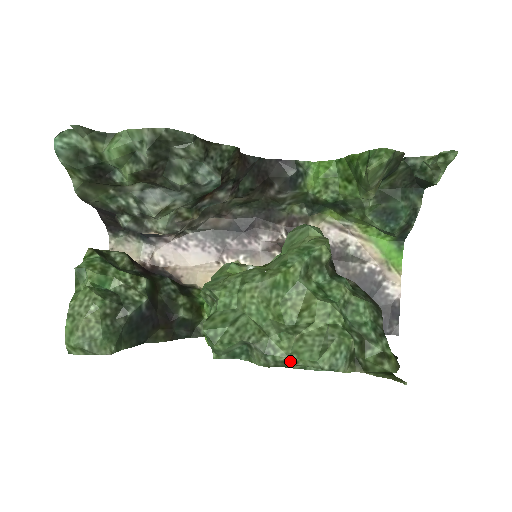
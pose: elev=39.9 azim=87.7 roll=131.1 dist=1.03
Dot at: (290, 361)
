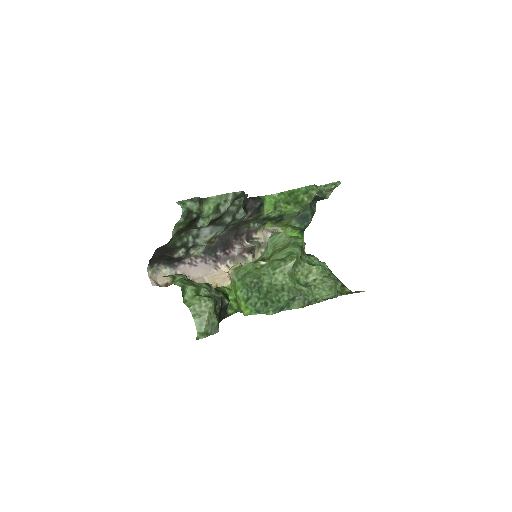
Dot at: (314, 300)
